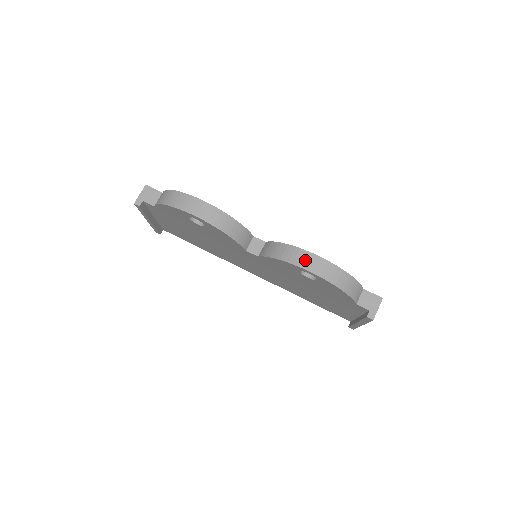
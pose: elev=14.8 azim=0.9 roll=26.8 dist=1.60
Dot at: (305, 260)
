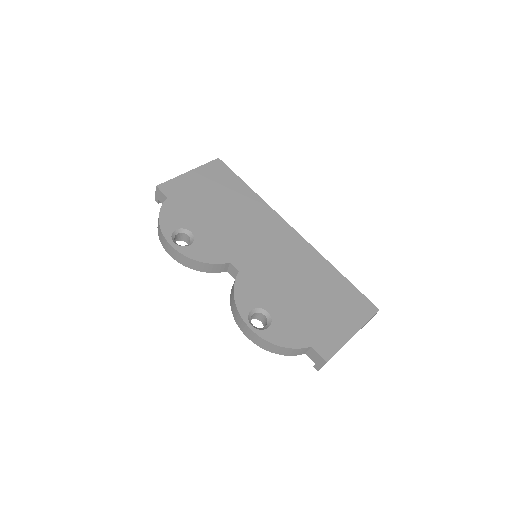
Dot at: (241, 324)
